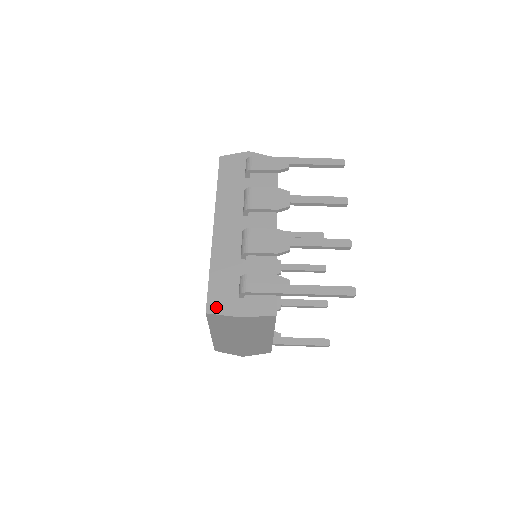
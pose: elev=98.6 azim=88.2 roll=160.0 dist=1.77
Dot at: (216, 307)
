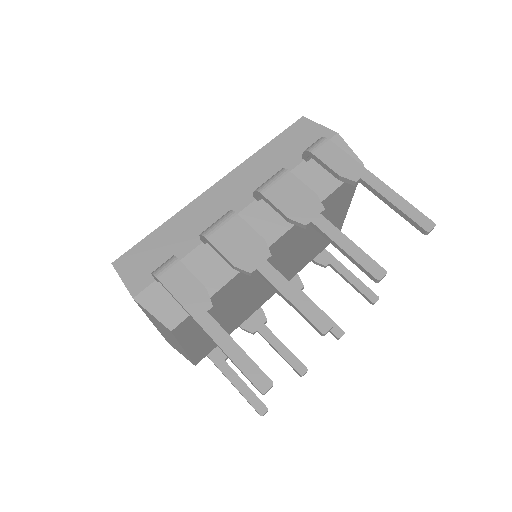
Dot at: (126, 266)
